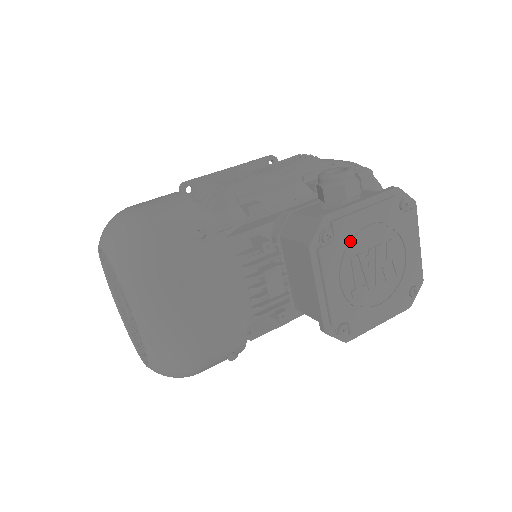
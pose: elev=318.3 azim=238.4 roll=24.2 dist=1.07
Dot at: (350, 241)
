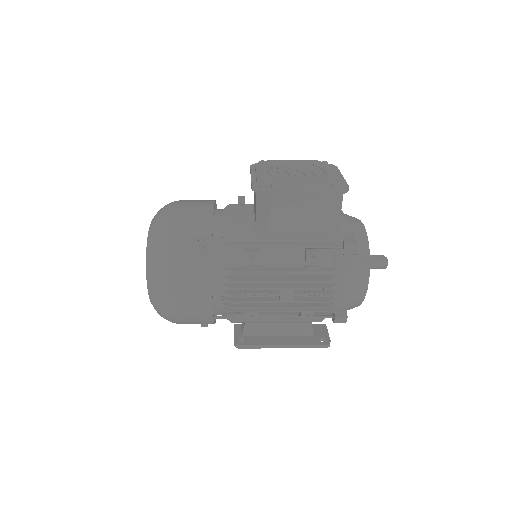
Dot at: (278, 164)
